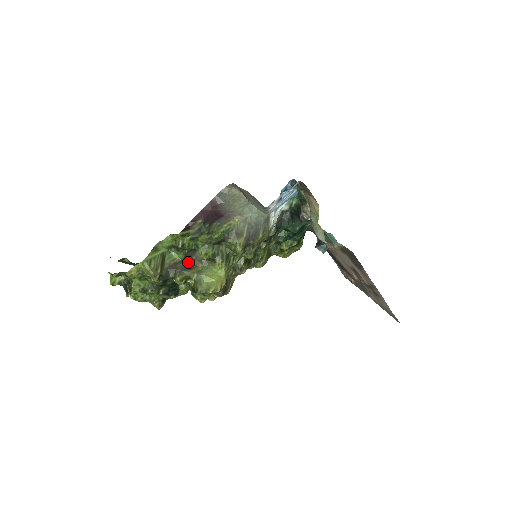
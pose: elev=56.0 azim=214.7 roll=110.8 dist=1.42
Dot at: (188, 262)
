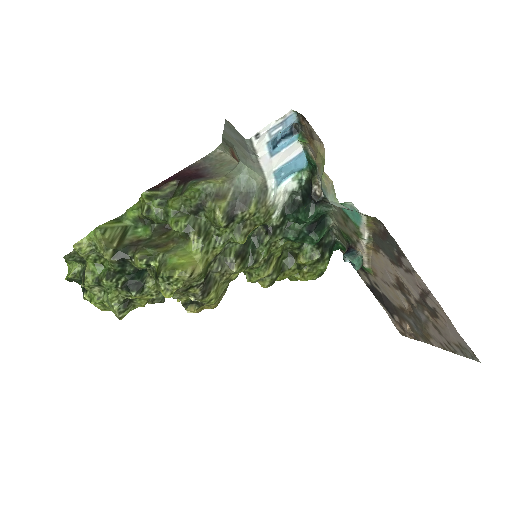
Dot at: (156, 240)
